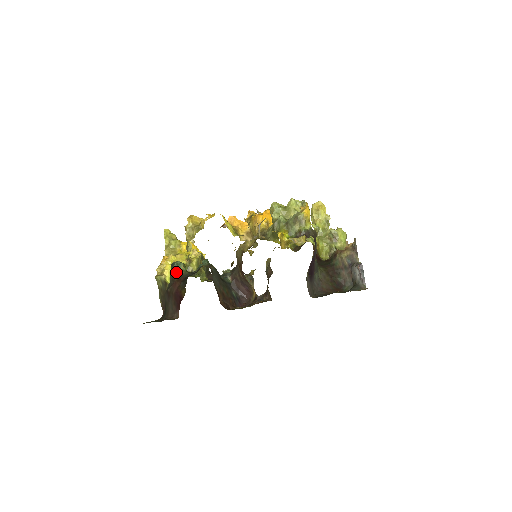
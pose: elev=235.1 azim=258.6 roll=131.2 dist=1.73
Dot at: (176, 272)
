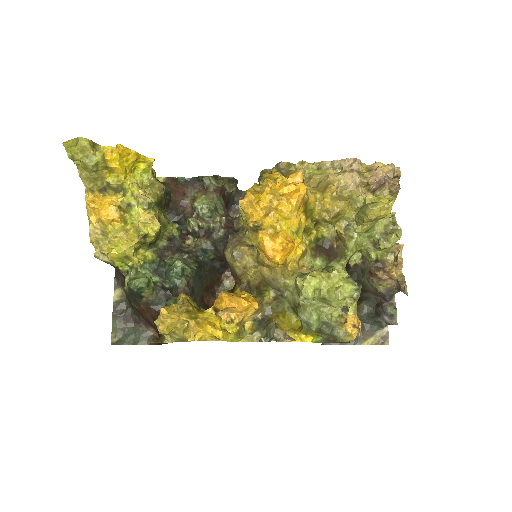
Dot at: (139, 297)
